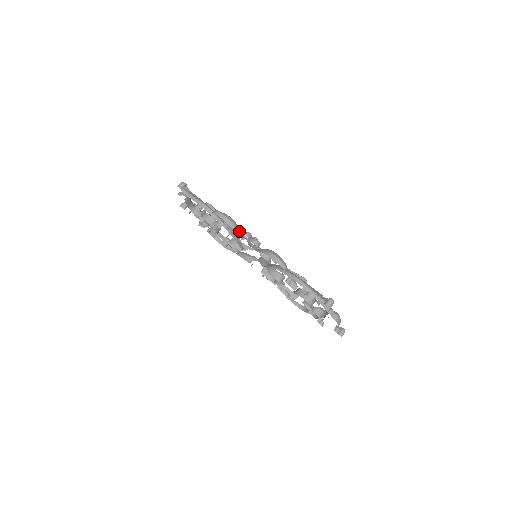
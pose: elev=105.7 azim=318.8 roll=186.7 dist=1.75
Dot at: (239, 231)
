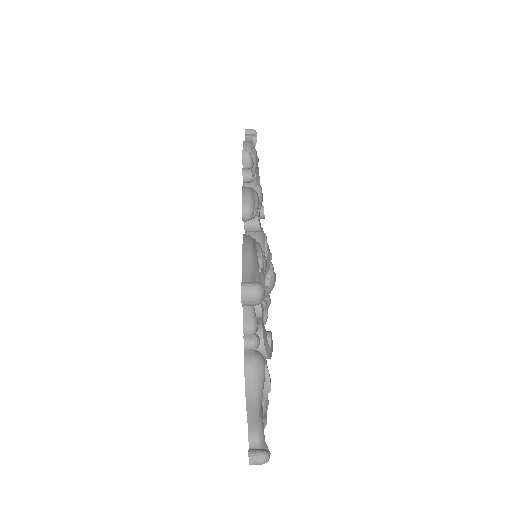
Dot at: occluded
